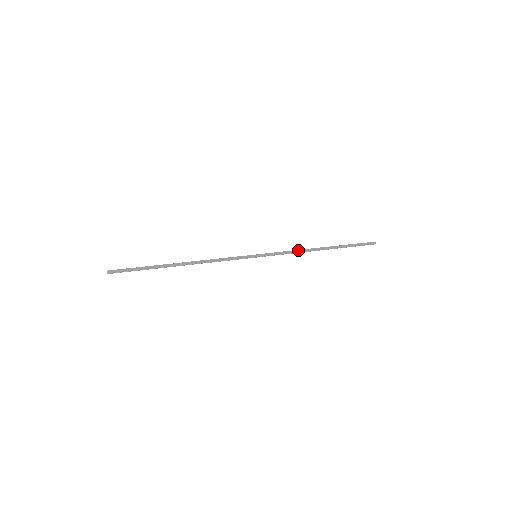
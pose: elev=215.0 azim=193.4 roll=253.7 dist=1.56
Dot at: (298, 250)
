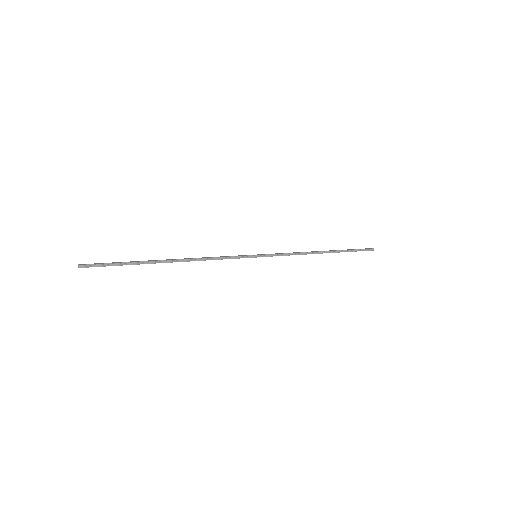
Dot at: (299, 252)
